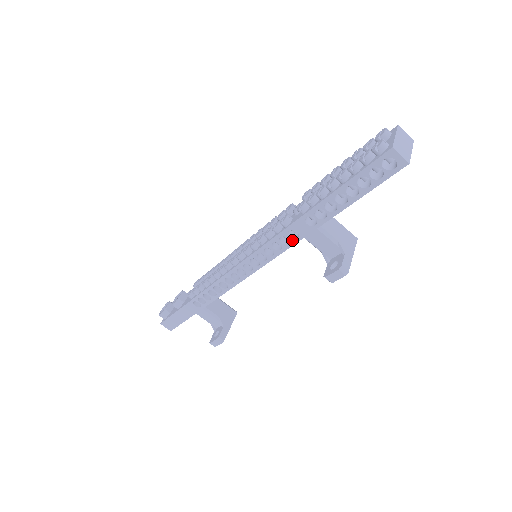
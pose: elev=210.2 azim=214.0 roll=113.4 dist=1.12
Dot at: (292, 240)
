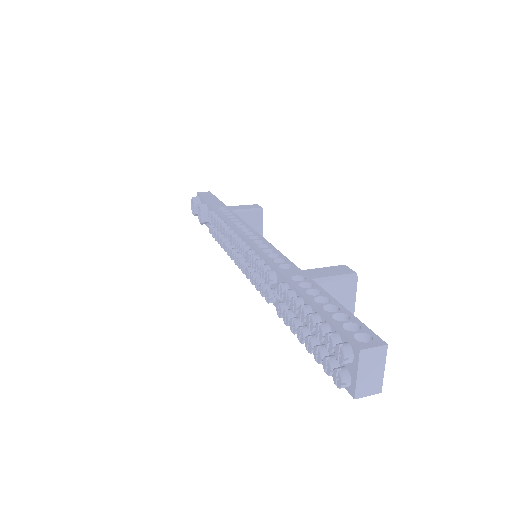
Dot at: occluded
